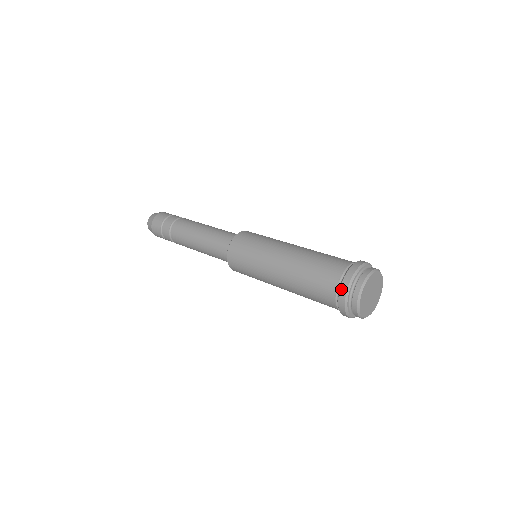
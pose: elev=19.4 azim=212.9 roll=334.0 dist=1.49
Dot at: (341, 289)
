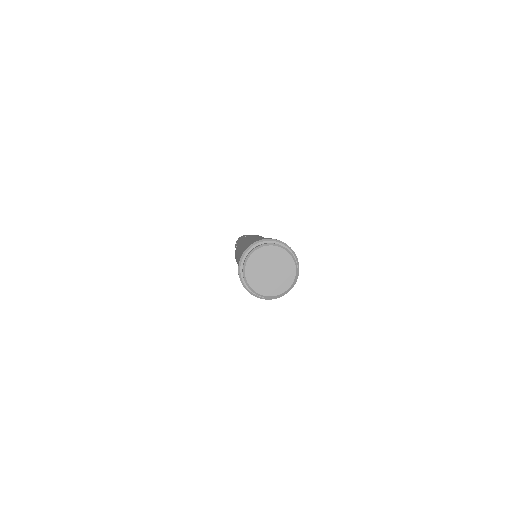
Dot at: (242, 254)
